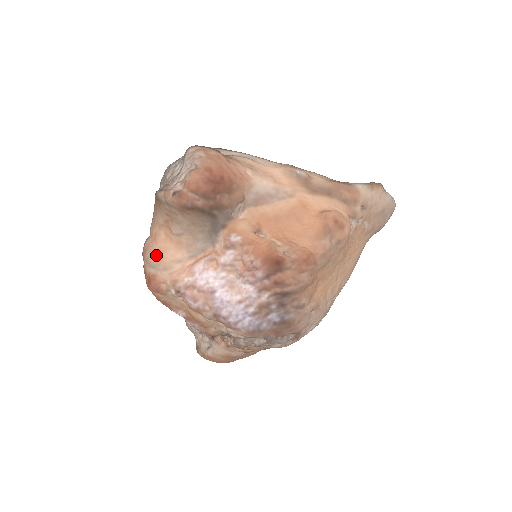
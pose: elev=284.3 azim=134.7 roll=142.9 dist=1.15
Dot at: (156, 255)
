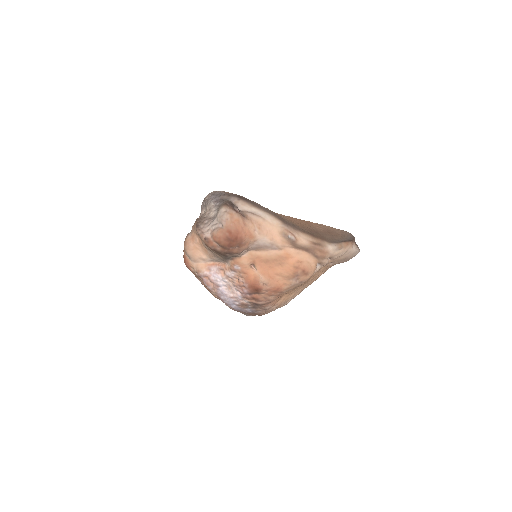
Dot at: (191, 250)
